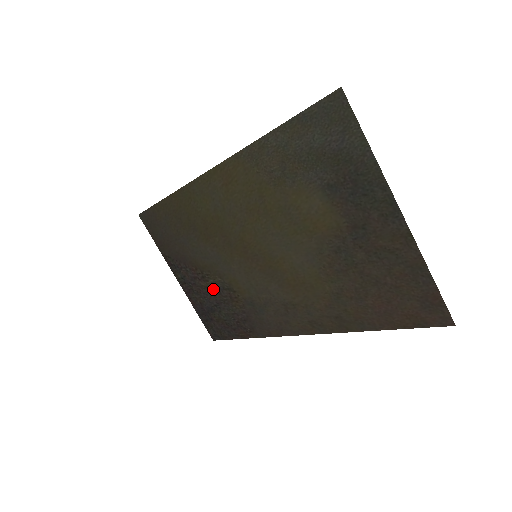
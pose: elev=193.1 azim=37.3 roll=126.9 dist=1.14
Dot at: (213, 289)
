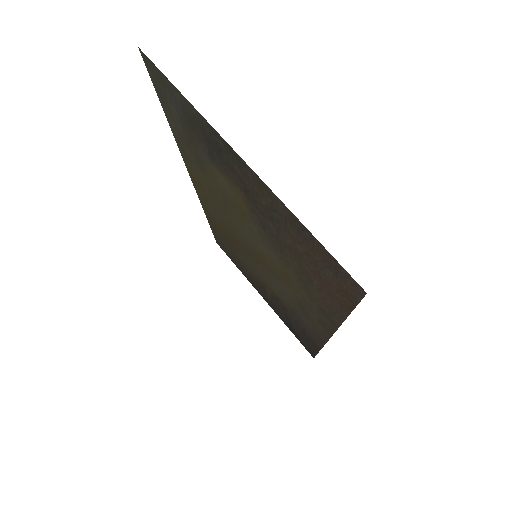
Dot at: (275, 301)
